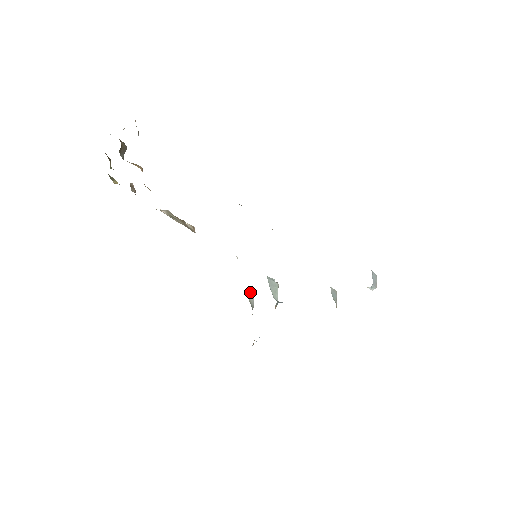
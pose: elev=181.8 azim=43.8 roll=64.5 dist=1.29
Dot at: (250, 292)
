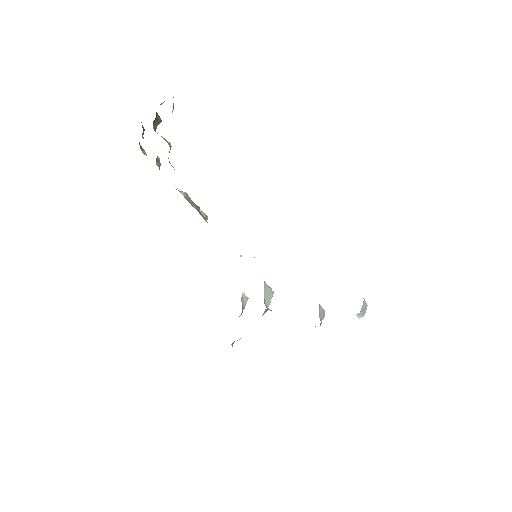
Dot at: occluded
